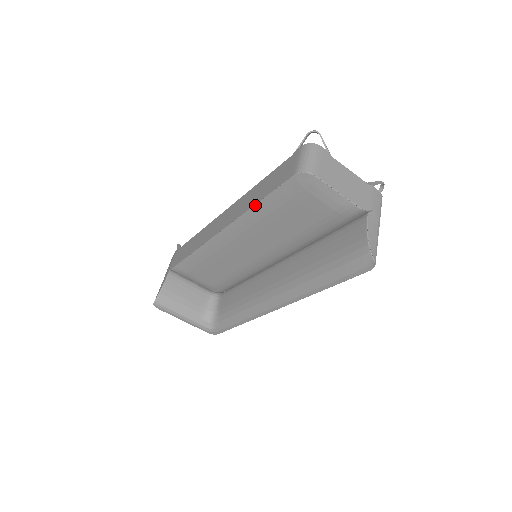
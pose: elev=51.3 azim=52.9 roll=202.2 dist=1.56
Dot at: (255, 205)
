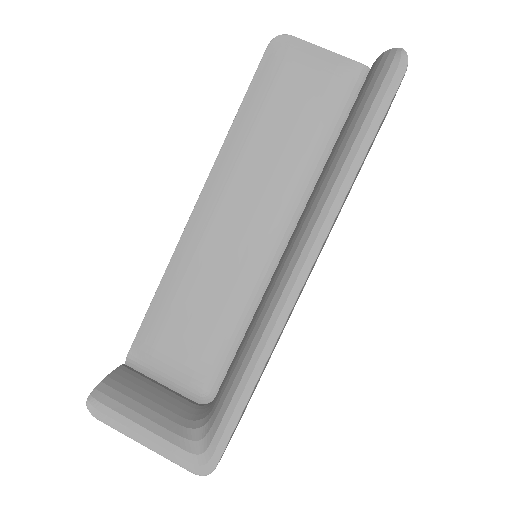
Dot at: (233, 122)
